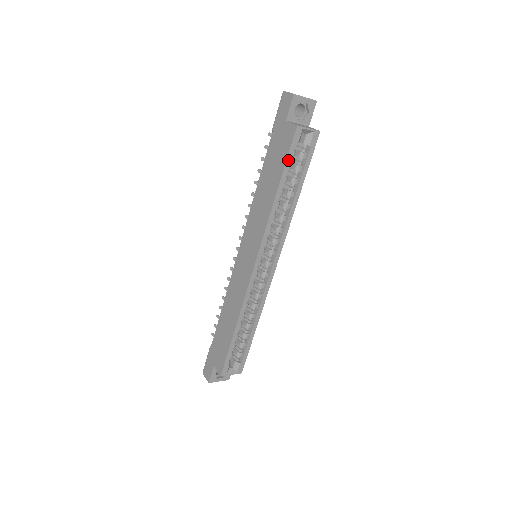
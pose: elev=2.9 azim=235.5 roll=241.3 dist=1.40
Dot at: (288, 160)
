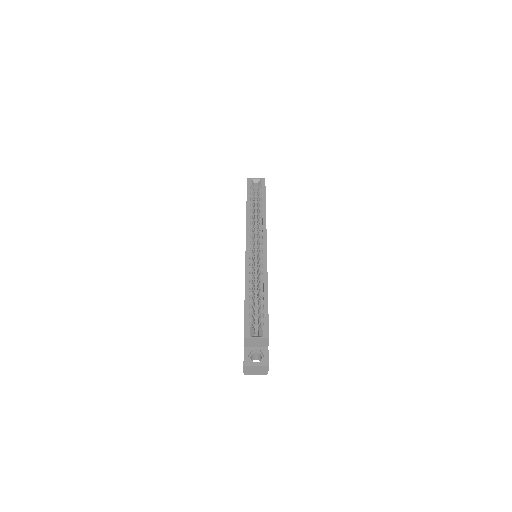
Dot at: (248, 192)
